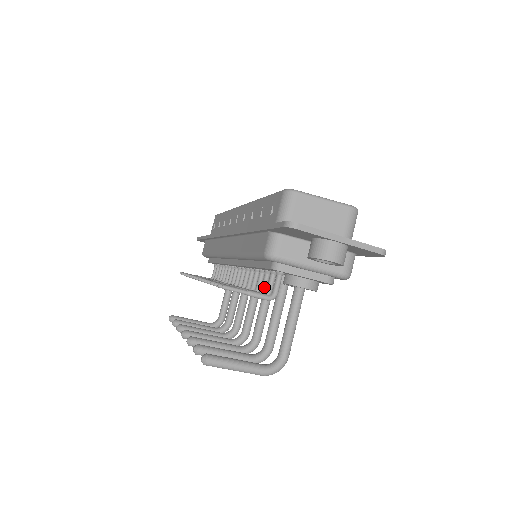
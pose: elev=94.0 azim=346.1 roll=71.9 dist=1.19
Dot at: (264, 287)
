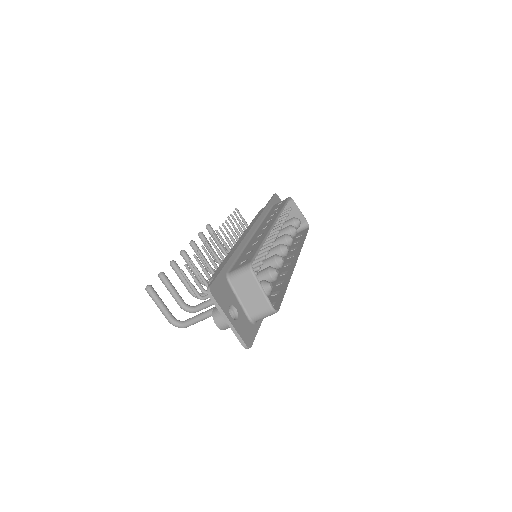
Dot at: occluded
